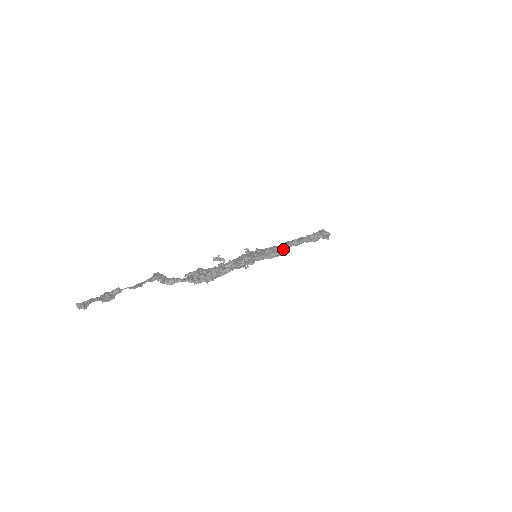
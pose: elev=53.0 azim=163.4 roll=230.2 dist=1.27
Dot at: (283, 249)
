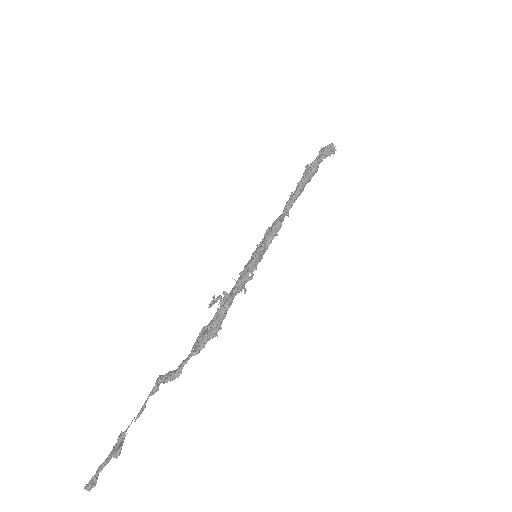
Dot at: (276, 221)
